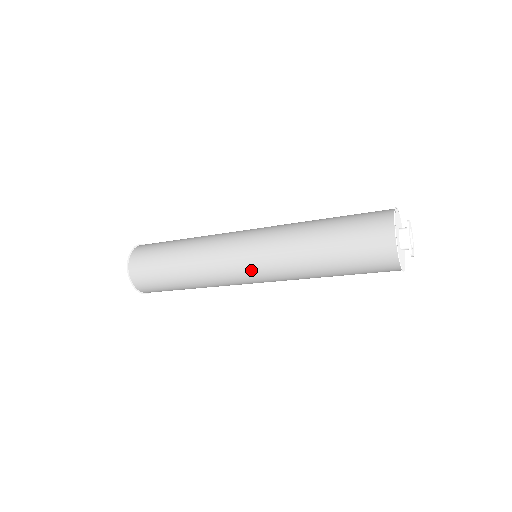
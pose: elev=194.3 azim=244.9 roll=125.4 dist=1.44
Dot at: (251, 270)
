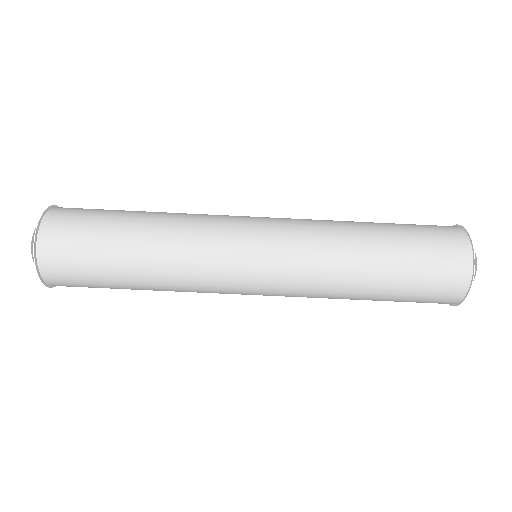
Dot at: (264, 229)
